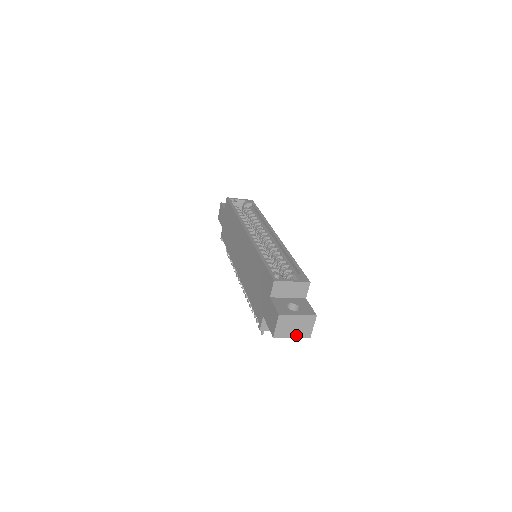
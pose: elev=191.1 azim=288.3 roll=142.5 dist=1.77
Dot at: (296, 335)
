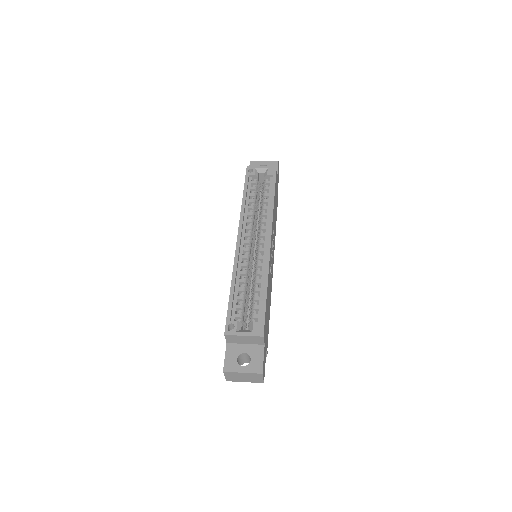
Dot at: (248, 381)
